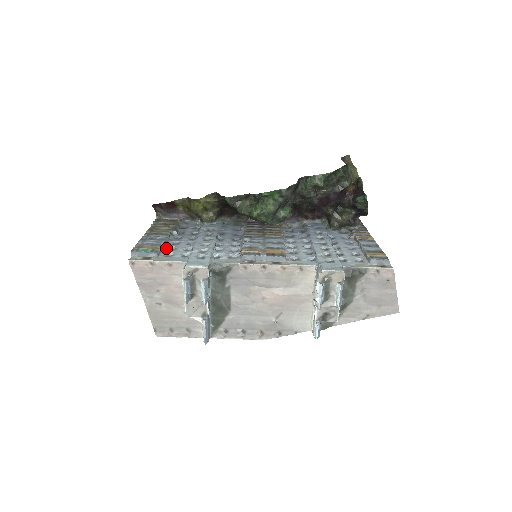
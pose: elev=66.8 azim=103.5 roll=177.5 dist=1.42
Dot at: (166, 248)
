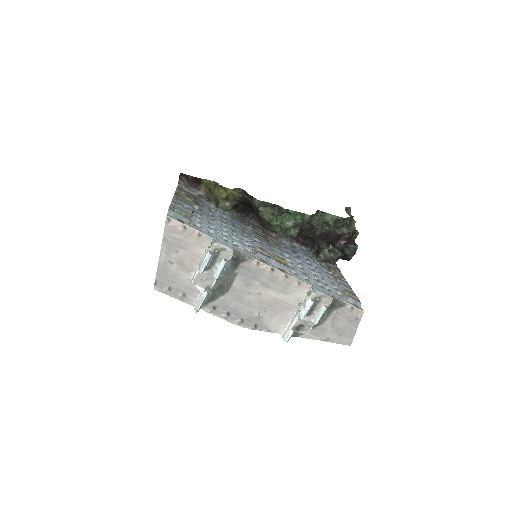
Dot at: (193, 218)
